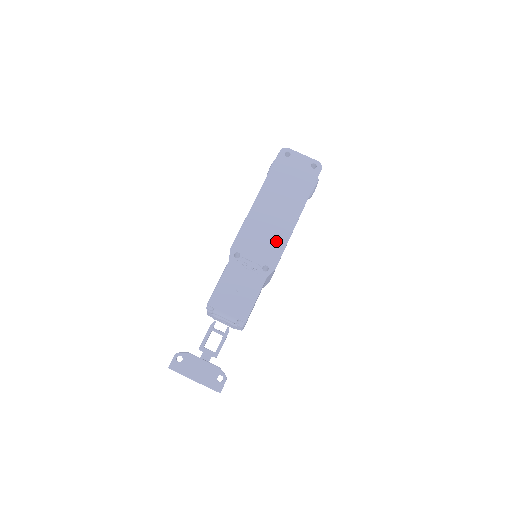
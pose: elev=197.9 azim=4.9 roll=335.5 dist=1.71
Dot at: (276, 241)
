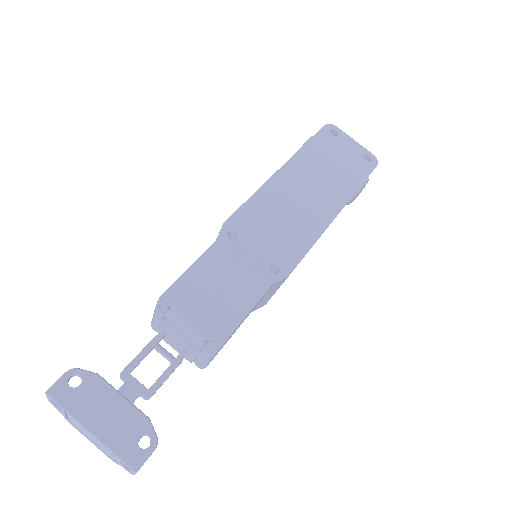
Dot at: (298, 234)
